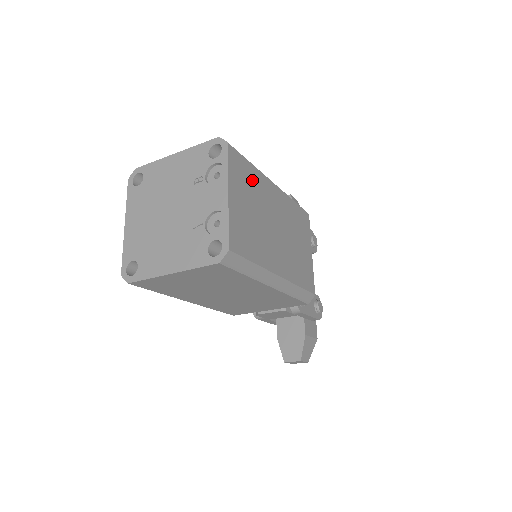
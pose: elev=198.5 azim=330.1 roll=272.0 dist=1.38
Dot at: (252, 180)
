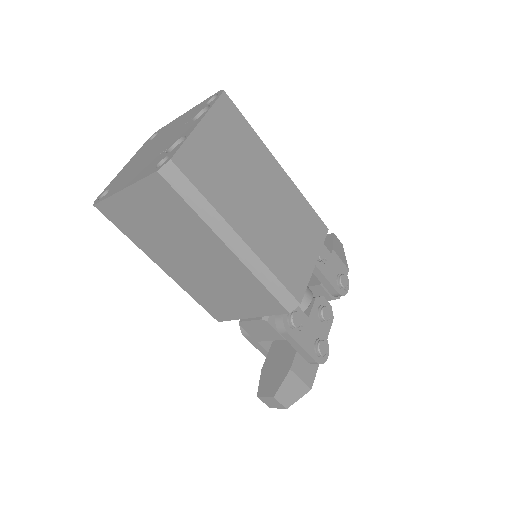
Dot at: (245, 139)
